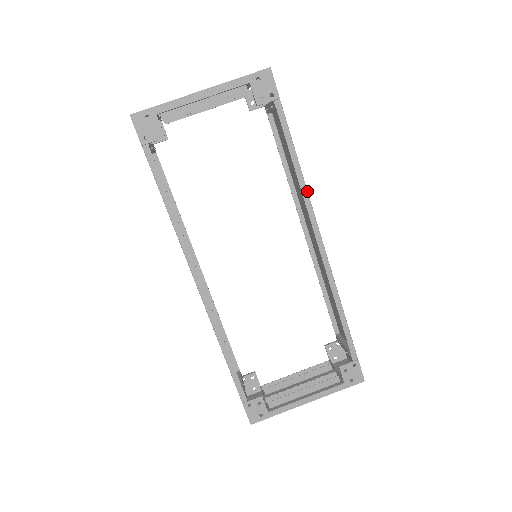
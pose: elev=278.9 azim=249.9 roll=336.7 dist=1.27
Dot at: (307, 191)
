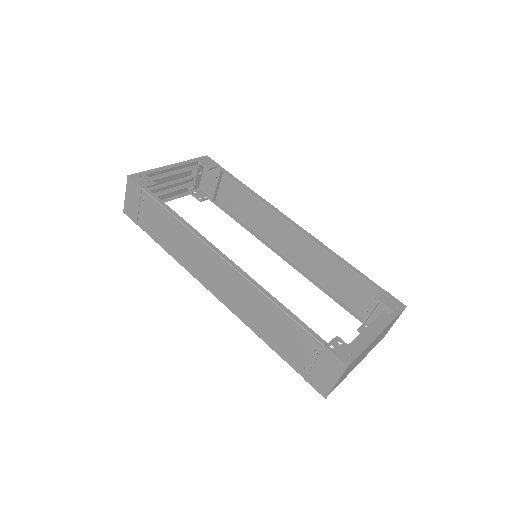
Dot at: (266, 201)
